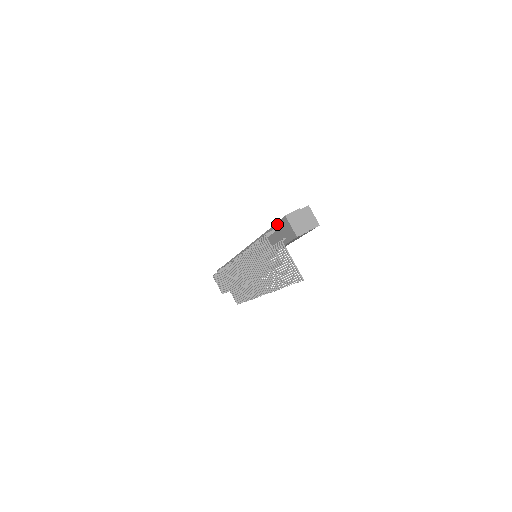
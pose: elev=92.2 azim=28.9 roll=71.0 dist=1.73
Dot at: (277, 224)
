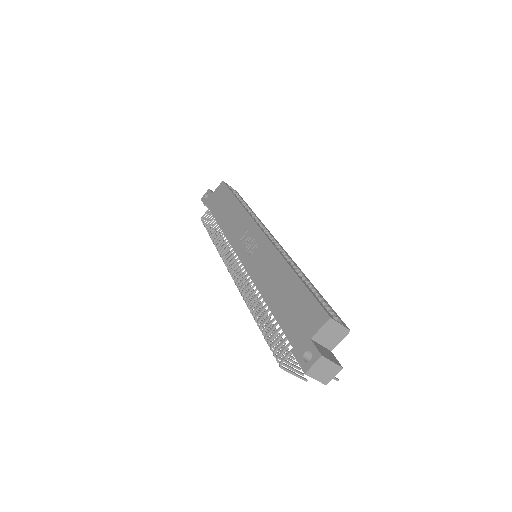
Dot at: (290, 343)
